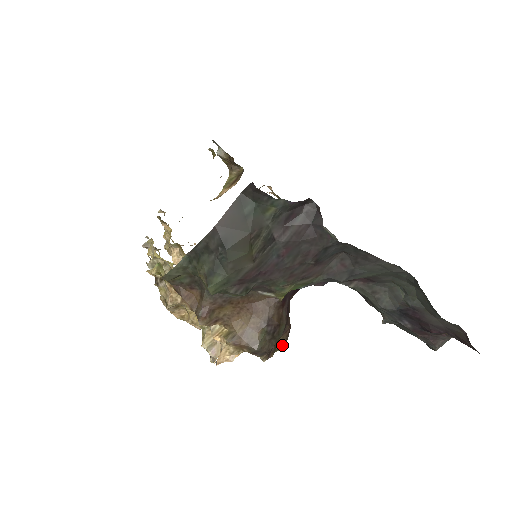
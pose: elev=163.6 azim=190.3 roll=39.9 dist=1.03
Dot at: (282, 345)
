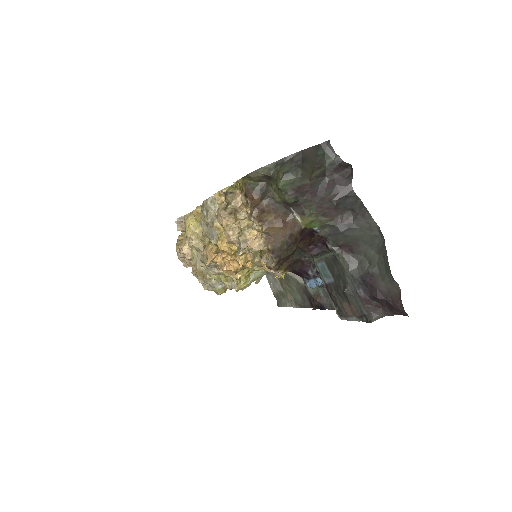
Dot at: (283, 269)
